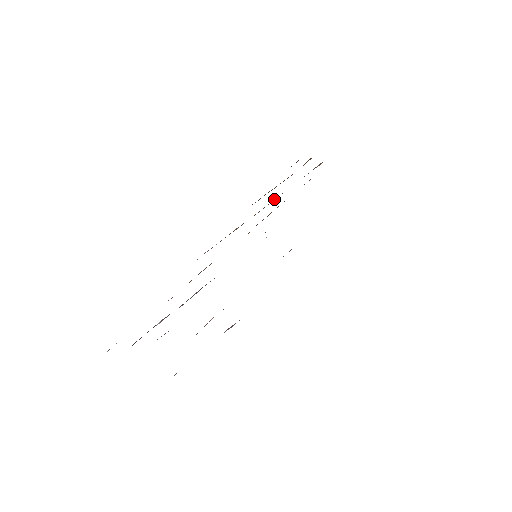
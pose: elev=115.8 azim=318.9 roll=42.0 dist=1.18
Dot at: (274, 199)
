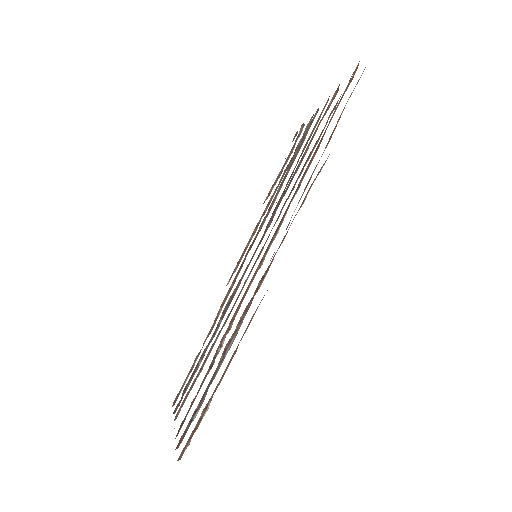
Dot at: (277, 186)
